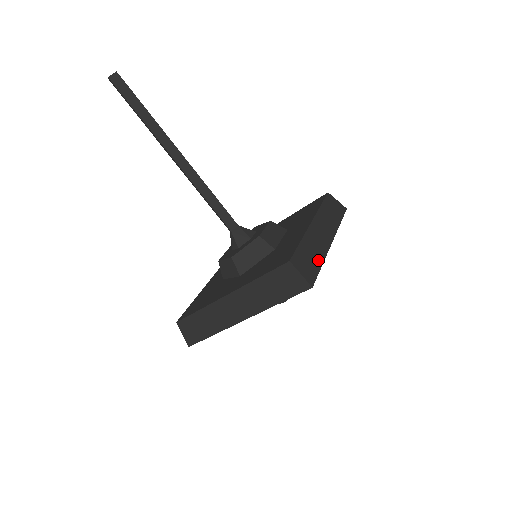
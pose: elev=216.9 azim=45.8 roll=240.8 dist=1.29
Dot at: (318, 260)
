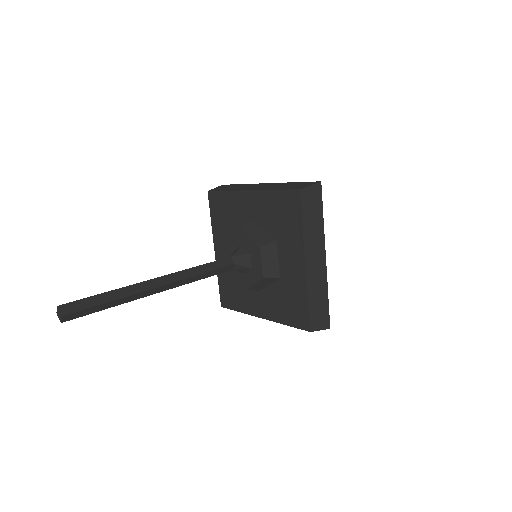
Dot at: (324, 298)
